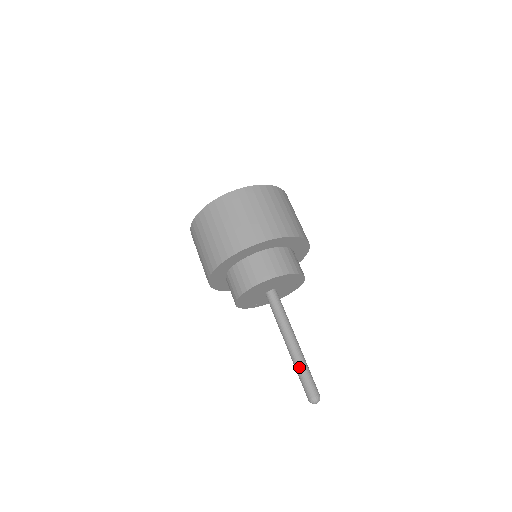
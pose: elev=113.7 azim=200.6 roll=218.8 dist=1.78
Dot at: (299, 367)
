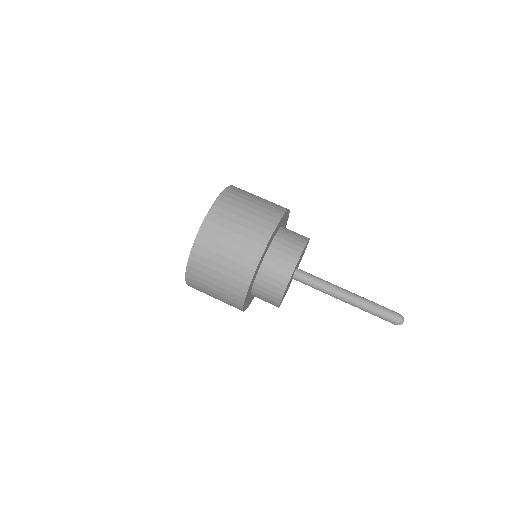
Dot at: (370, 308)
